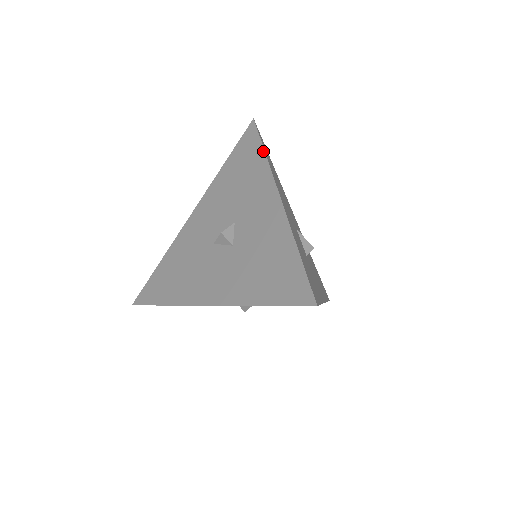
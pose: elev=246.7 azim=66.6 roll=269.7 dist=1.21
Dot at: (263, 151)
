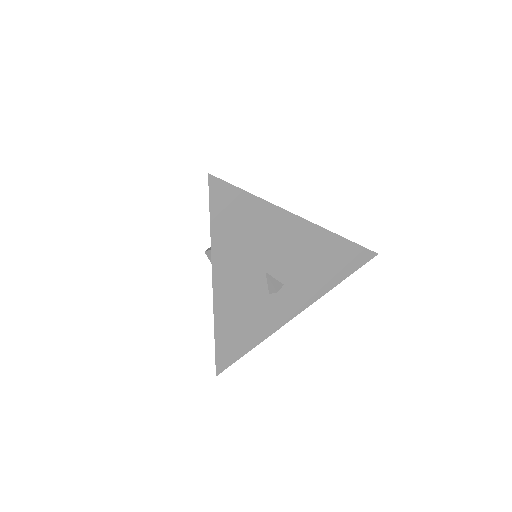
Dot at: occluded
